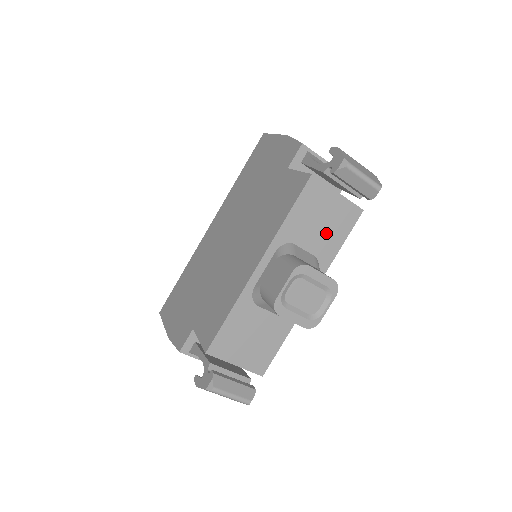
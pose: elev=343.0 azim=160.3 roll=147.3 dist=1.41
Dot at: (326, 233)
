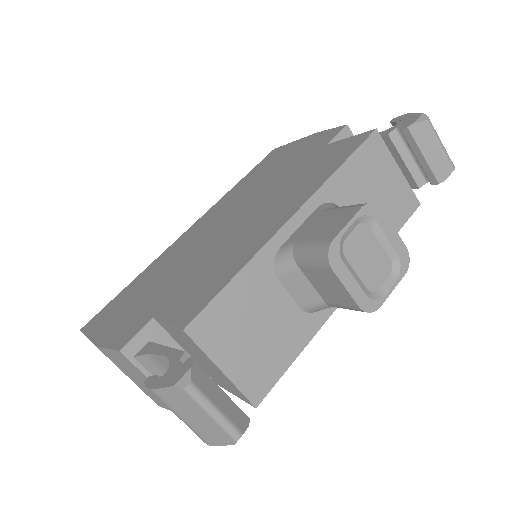
Dot at: occluded
